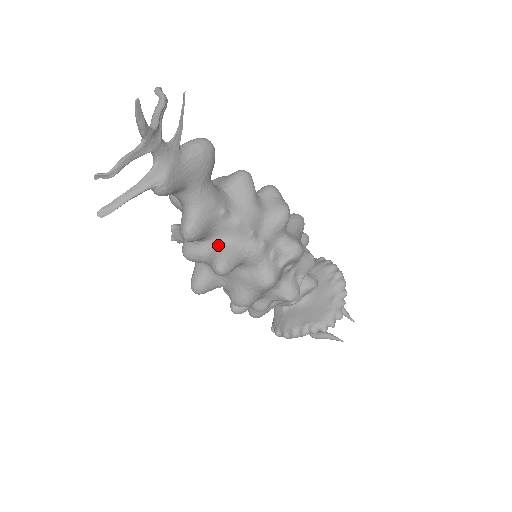
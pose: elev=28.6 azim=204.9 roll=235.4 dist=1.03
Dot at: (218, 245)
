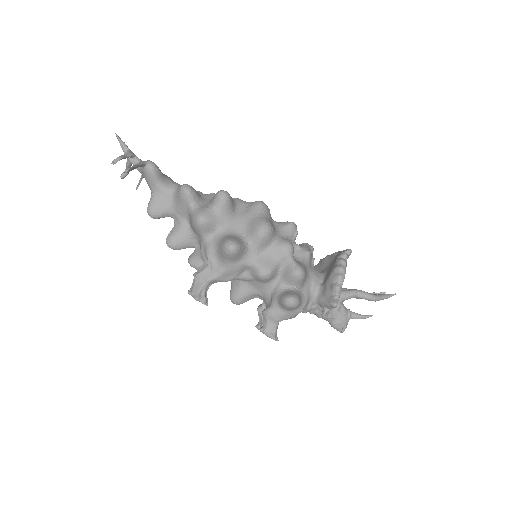
Dot at: (211, 200)
